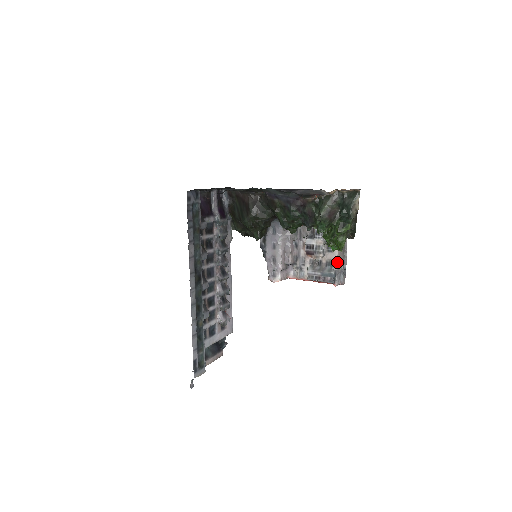
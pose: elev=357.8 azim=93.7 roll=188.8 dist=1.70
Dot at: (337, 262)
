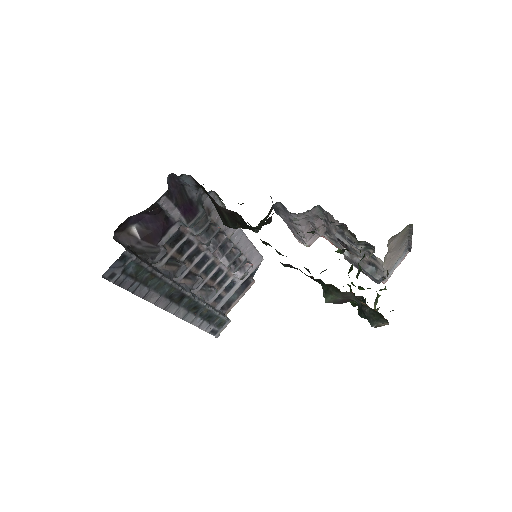
Dot at: (384, 272)
